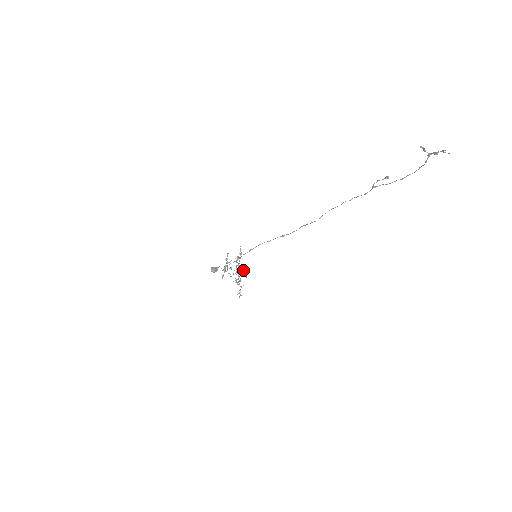
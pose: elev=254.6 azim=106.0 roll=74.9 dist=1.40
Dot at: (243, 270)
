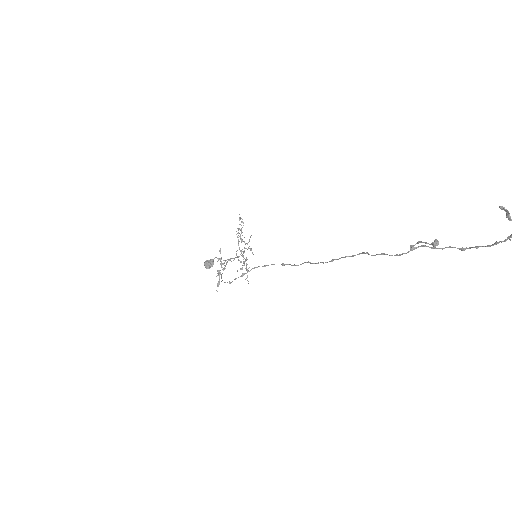
Dot at: occluded
